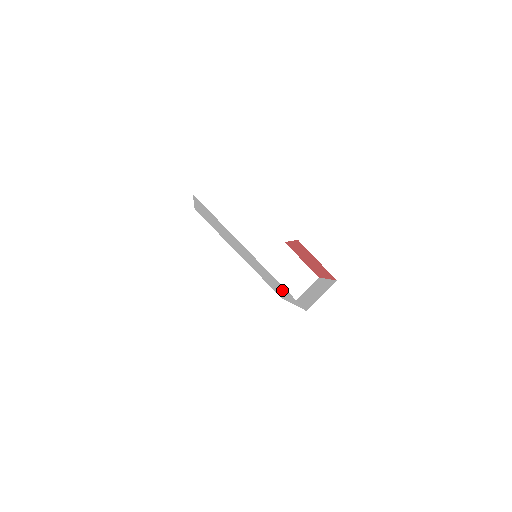
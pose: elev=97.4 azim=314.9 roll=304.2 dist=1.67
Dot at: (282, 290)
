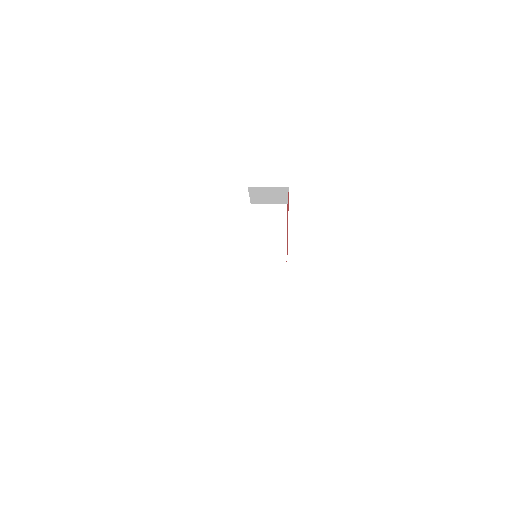
Dot at: occluded
